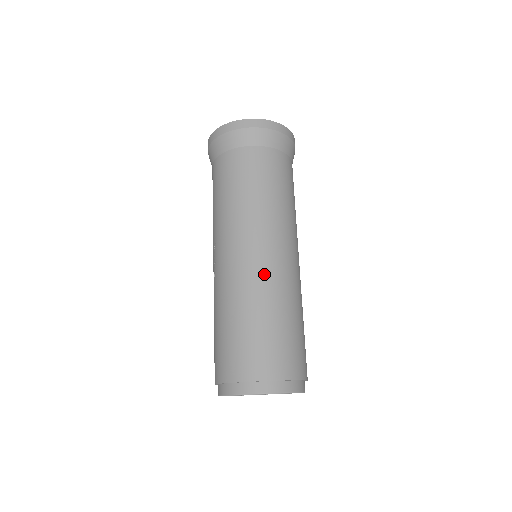
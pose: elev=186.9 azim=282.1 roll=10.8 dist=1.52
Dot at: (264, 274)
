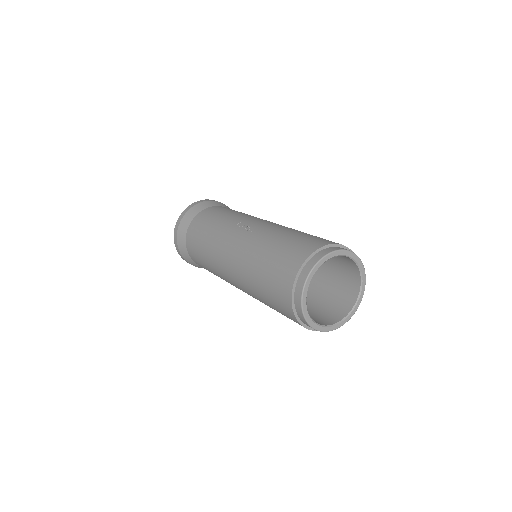
Dot at: occluded
